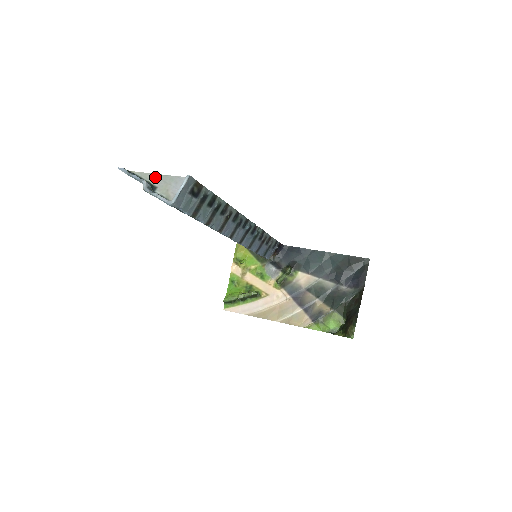
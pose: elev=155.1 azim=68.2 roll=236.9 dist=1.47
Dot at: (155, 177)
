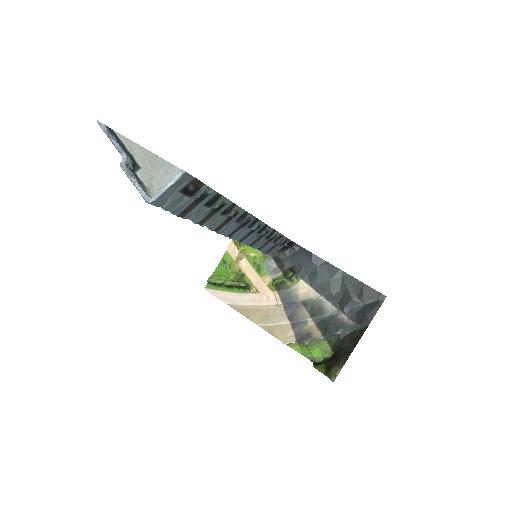
Dot at: (142, 152)
